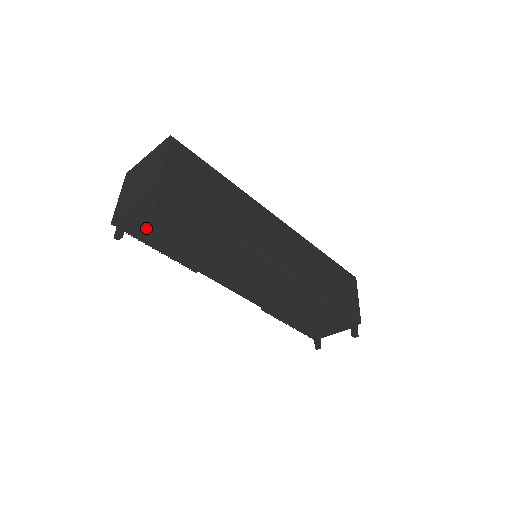
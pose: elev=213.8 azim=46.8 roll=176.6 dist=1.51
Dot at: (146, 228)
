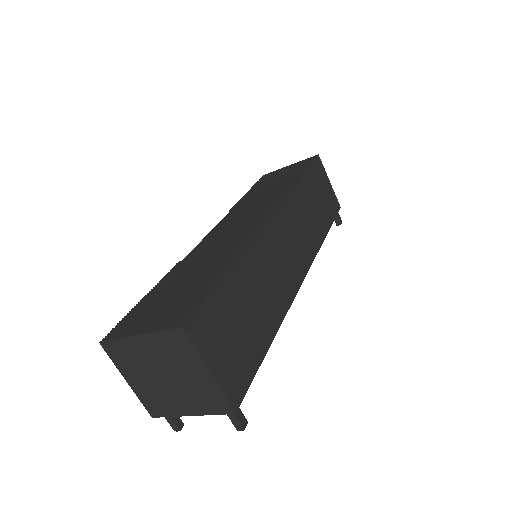
Dot at: occluded
